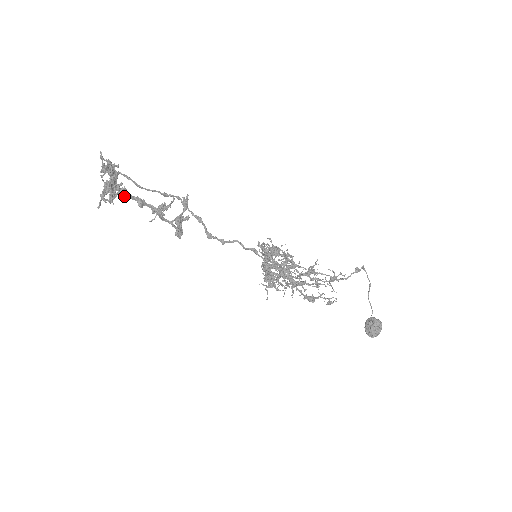
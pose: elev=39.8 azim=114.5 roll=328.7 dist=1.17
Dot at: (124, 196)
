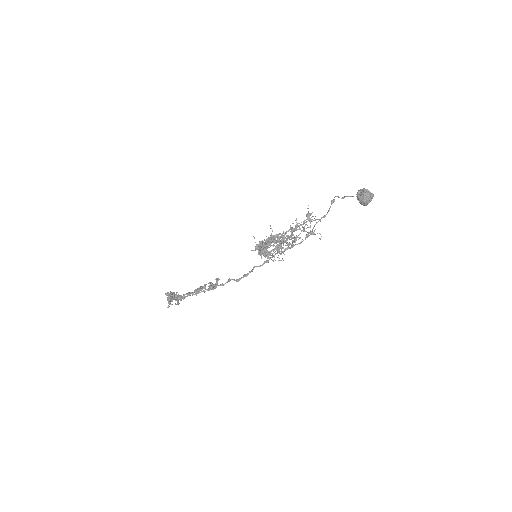
Dot at: (181, 297)
